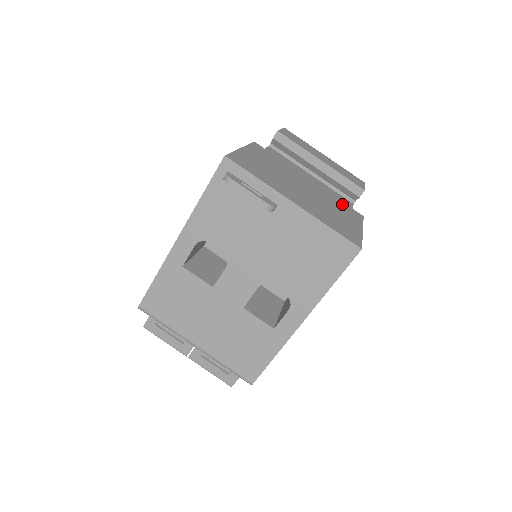
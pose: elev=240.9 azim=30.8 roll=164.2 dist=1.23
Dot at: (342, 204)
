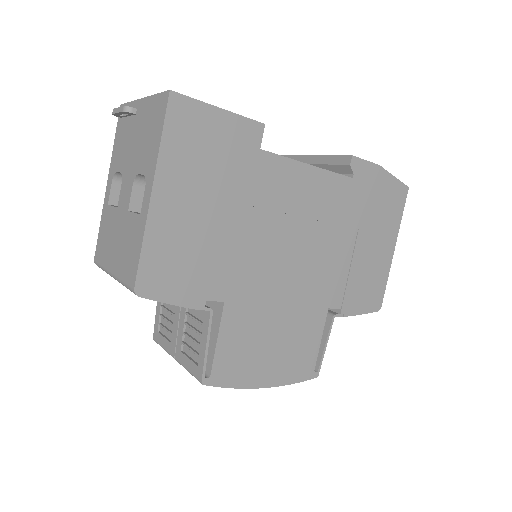
Dot at: occluded
